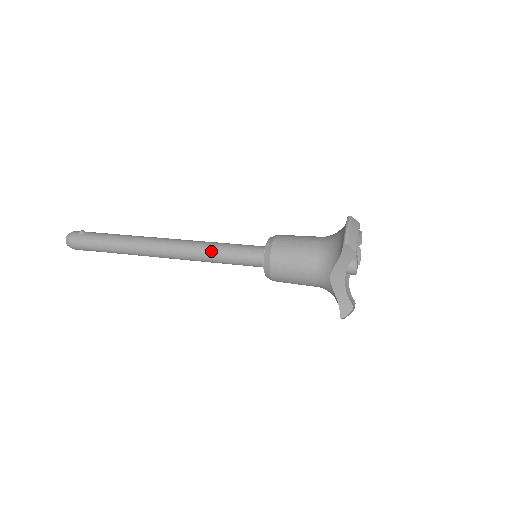
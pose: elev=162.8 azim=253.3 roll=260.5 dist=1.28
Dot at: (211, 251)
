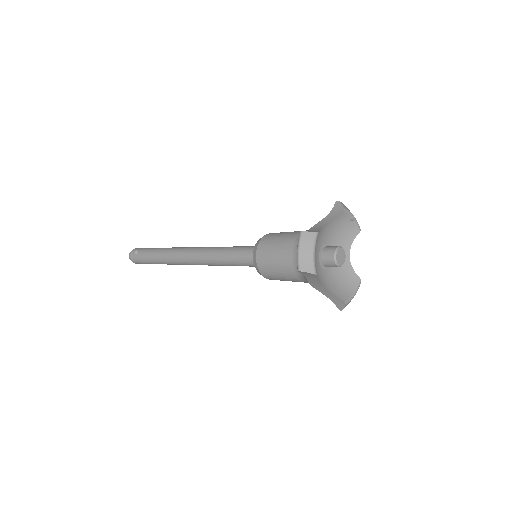
Dot at: (219, 261)
